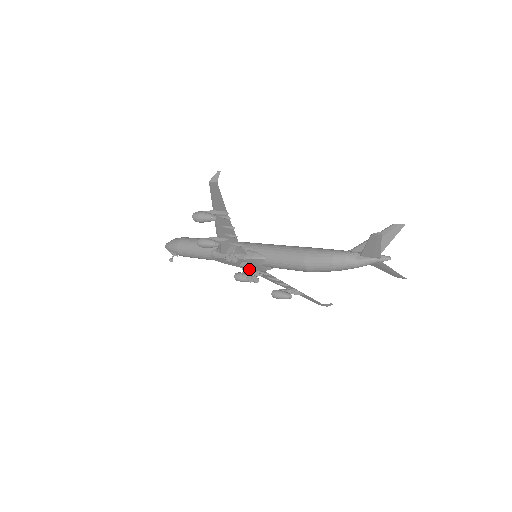
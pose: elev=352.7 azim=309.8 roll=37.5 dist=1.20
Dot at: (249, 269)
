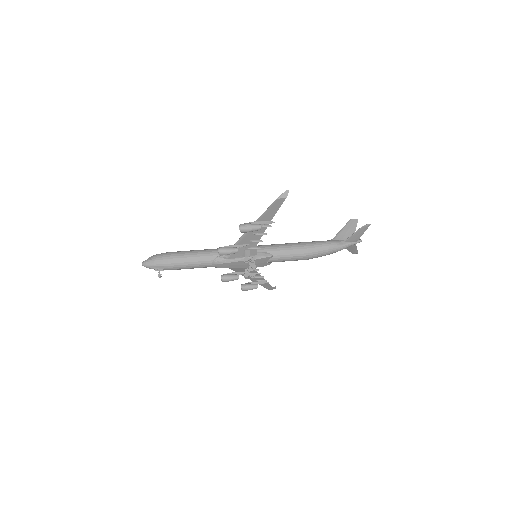
Dot at: occluded
